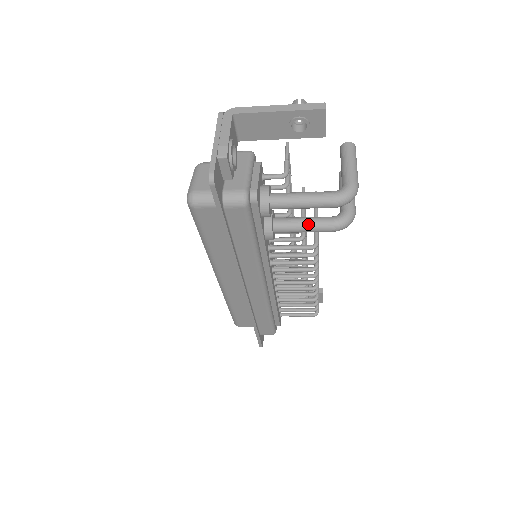
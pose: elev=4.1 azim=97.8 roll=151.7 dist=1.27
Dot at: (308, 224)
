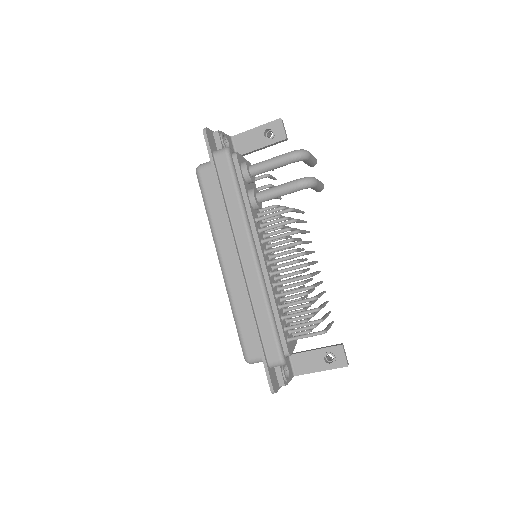
Dot at: (280, 185)
